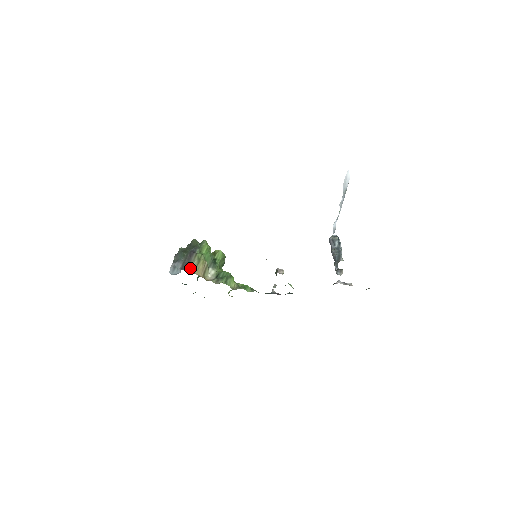
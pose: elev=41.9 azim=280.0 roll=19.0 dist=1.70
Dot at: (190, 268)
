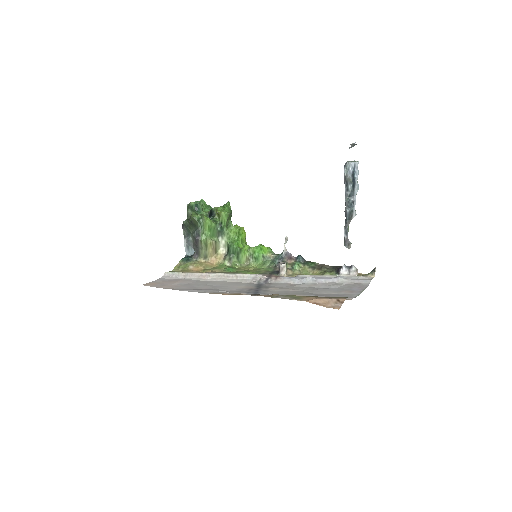
Dot at: (201, 255)
